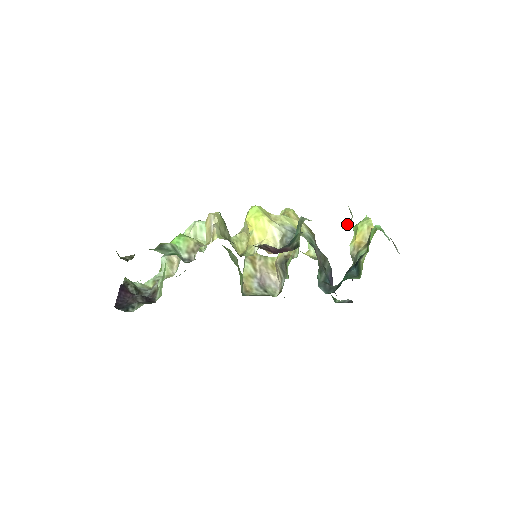
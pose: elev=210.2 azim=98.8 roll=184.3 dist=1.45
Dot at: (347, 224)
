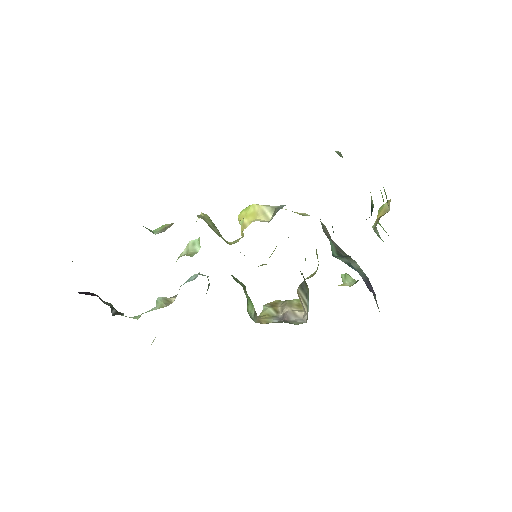
Dot at: occluded
